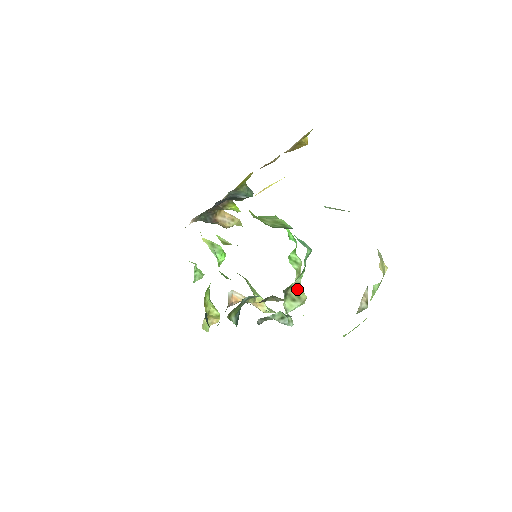
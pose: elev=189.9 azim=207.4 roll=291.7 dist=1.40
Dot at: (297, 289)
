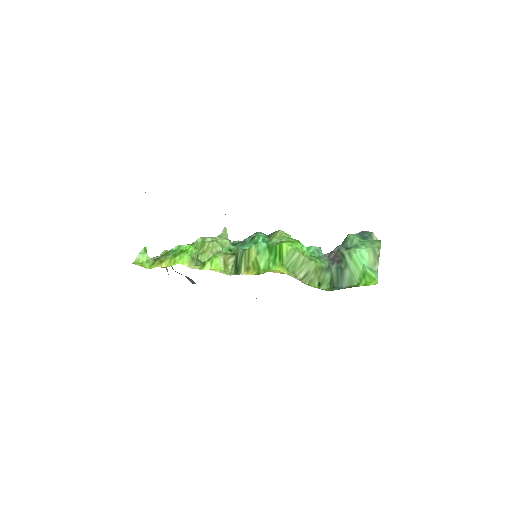
Dot at: occluded
